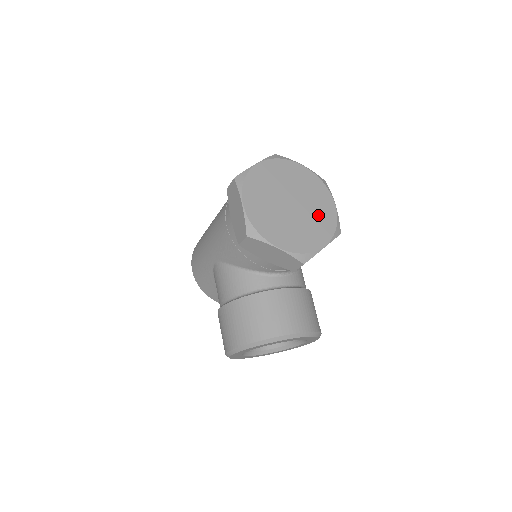
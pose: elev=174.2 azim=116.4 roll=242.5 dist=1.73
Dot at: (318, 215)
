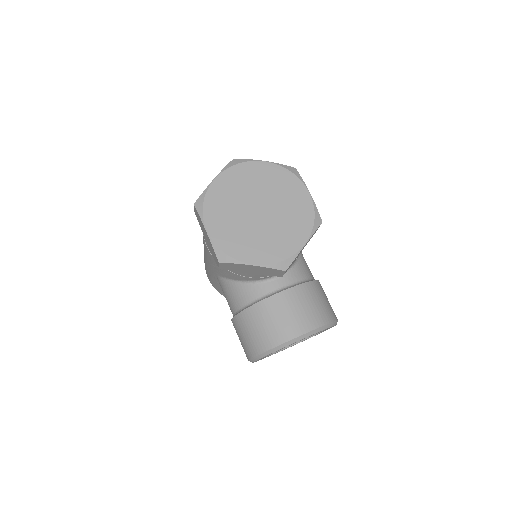
Dot at: (291, 212)
